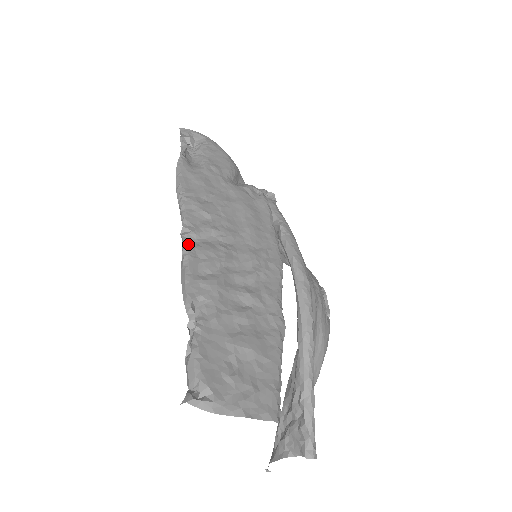
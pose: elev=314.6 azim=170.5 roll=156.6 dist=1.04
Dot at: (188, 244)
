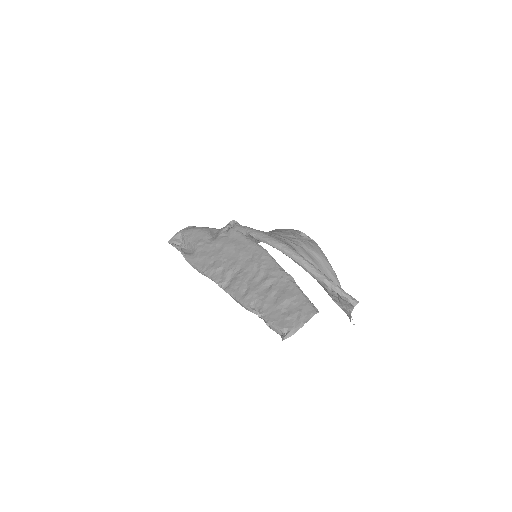
Dot at: (227, 289)
